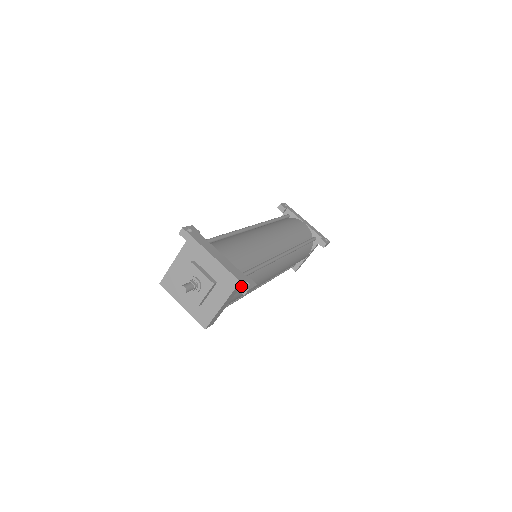
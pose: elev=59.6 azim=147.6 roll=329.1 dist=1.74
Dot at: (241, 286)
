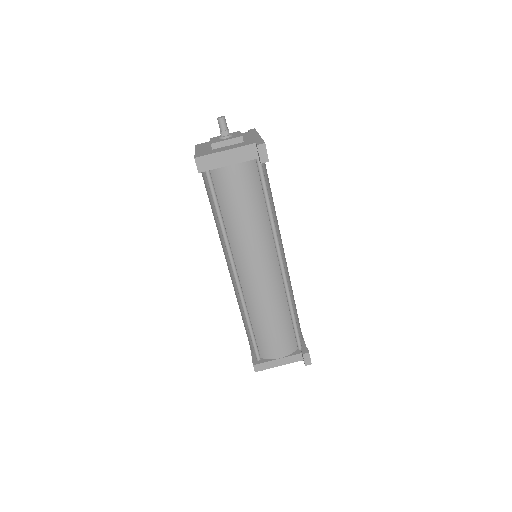
Dot at: (261, 142)
